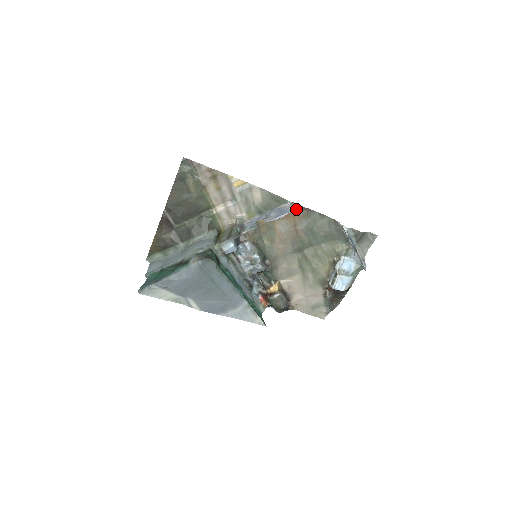
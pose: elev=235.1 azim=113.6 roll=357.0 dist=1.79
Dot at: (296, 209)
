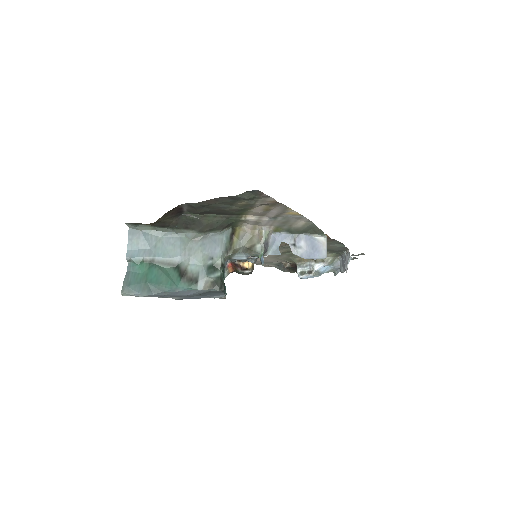
Dot at: occluded
